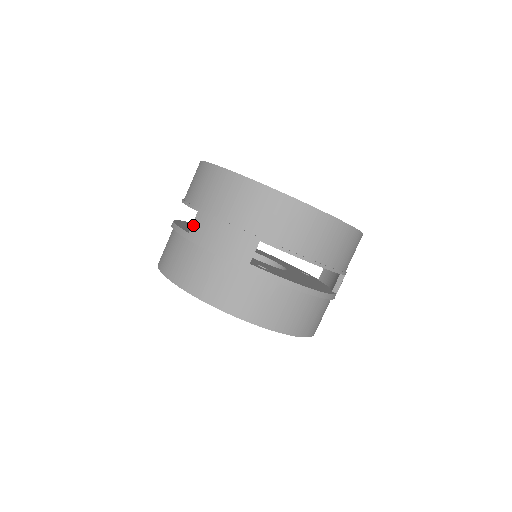
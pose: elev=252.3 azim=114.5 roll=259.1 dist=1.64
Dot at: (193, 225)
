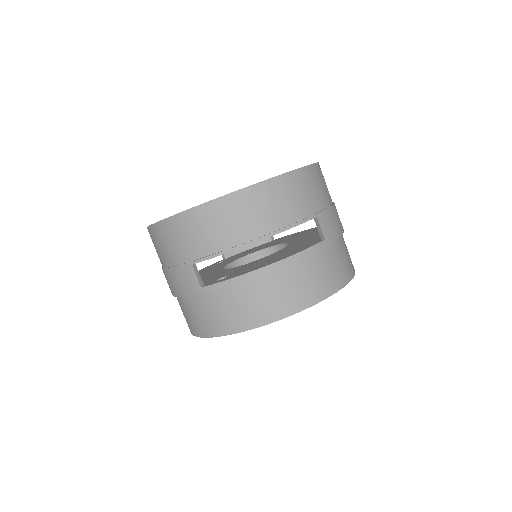
Dot at: occluded
